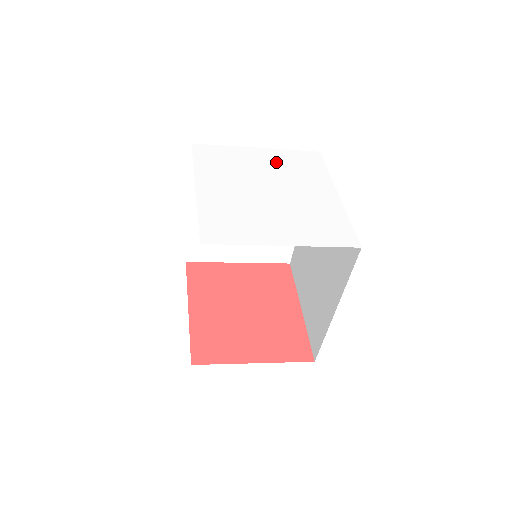
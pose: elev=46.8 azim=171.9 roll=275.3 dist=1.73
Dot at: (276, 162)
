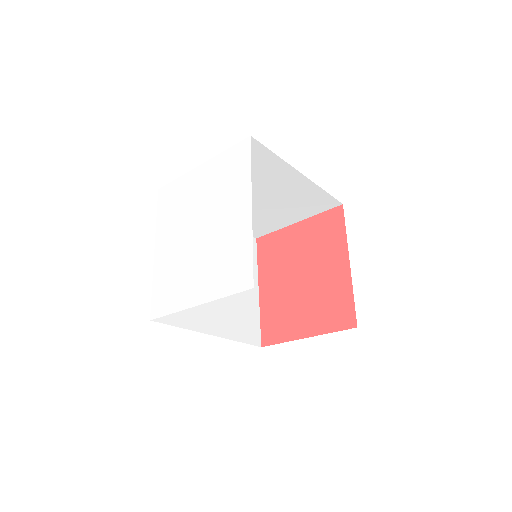
Dot at: (210, 181)
